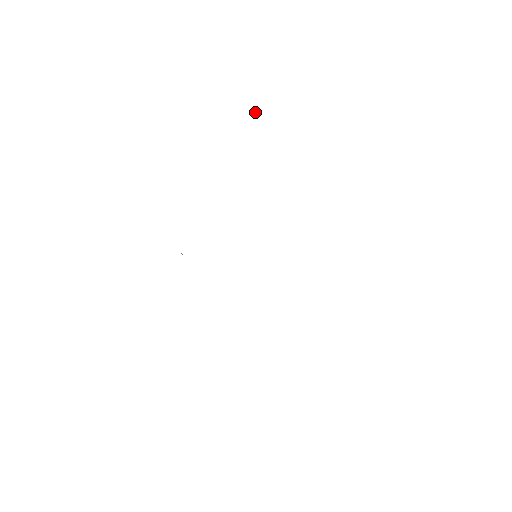
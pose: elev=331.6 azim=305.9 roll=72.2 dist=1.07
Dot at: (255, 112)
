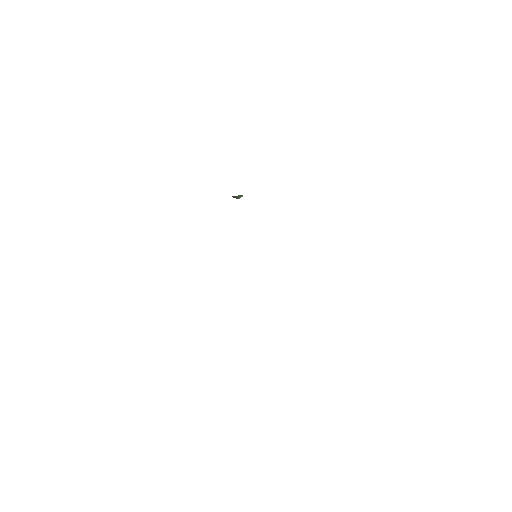
Dot at: occluded
